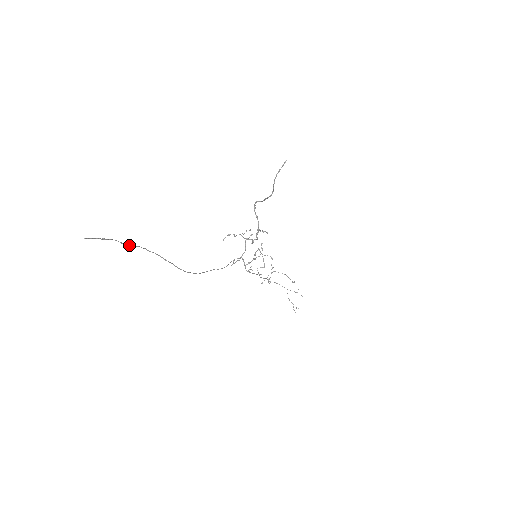
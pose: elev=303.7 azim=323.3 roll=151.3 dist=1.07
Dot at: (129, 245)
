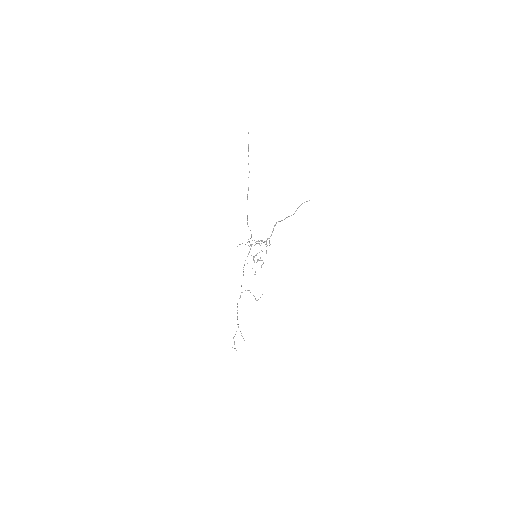
Dot at: (248, 151)
